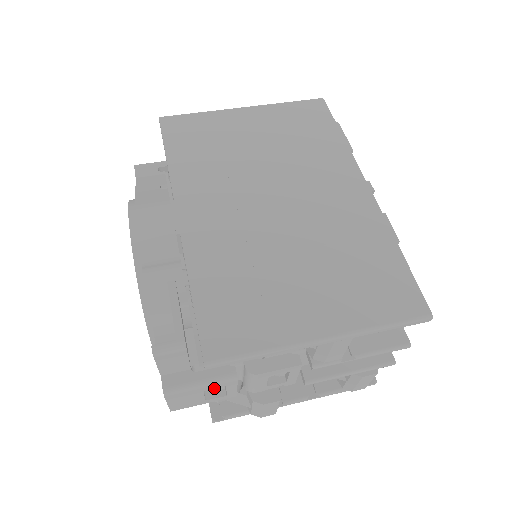
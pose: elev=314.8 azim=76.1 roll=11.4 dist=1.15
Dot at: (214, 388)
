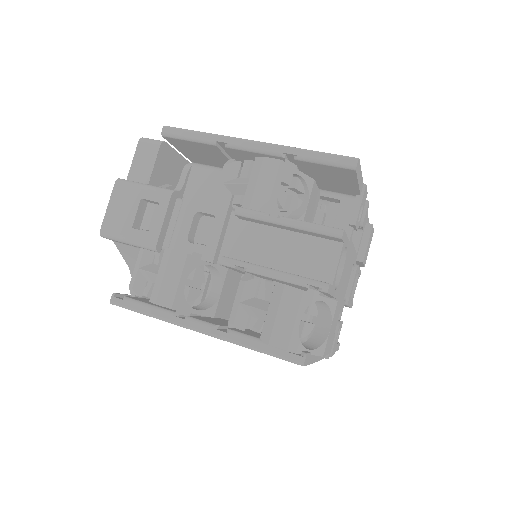
Dot at: (150, 200)
